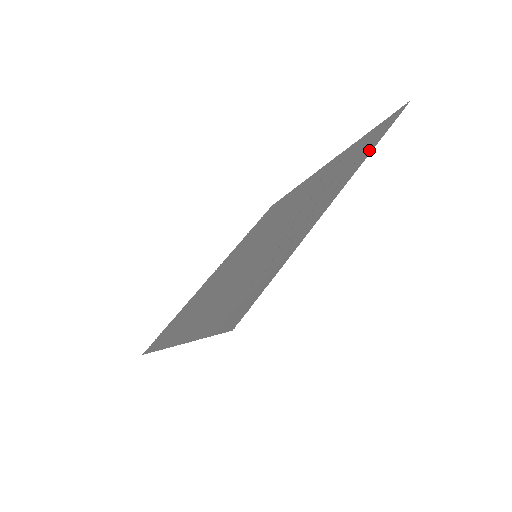
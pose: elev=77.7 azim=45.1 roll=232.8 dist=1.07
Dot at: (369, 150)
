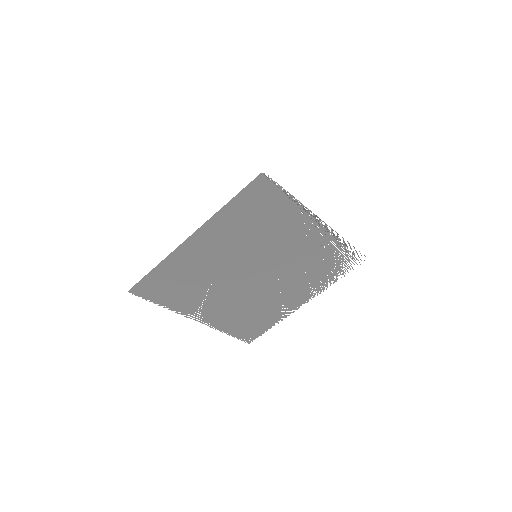
Dot at: (343, 241)
